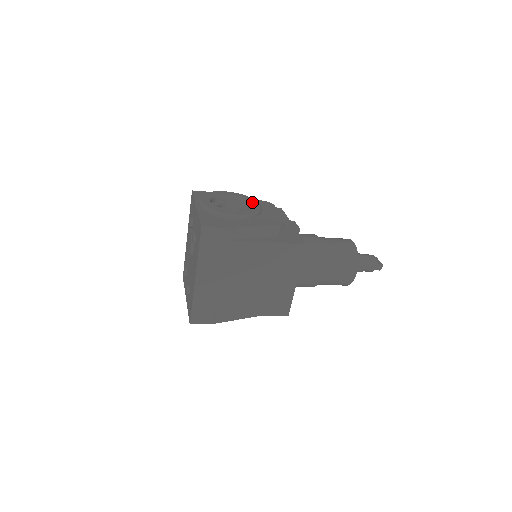
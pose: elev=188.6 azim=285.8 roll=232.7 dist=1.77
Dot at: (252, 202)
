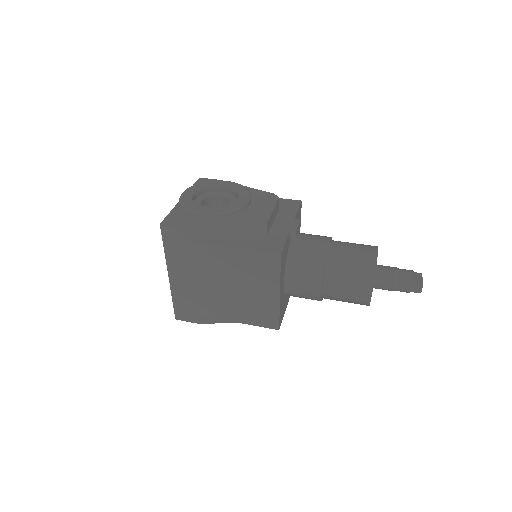
Dot at: (241, 196)
